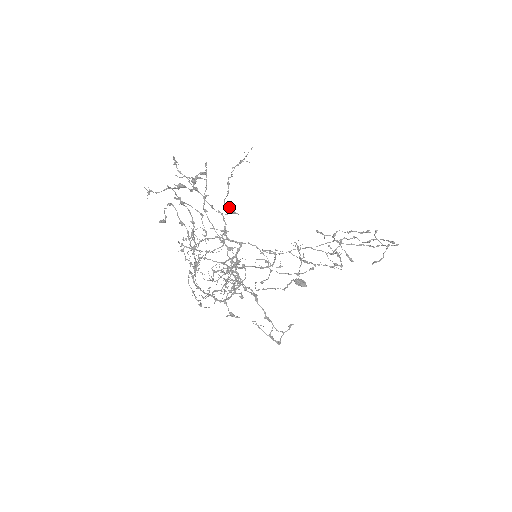
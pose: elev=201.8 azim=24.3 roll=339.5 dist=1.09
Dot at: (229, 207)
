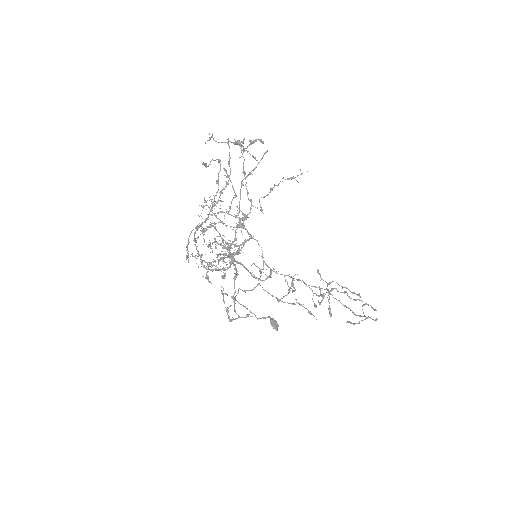
Dot at: occluded
